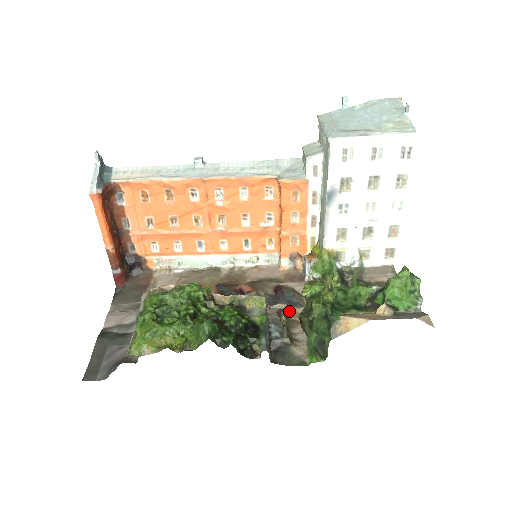
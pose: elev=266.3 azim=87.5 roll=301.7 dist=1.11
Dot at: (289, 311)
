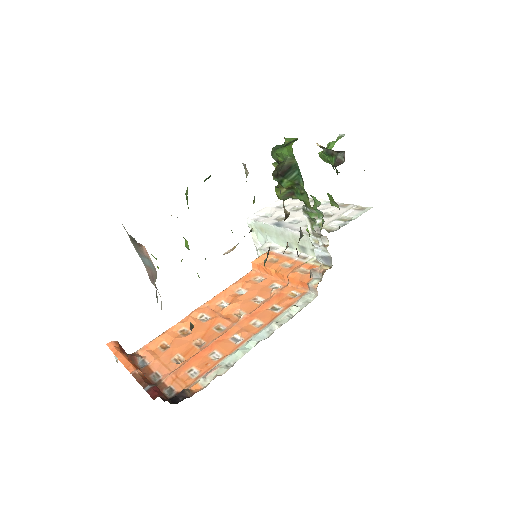
Dot at: occluded
